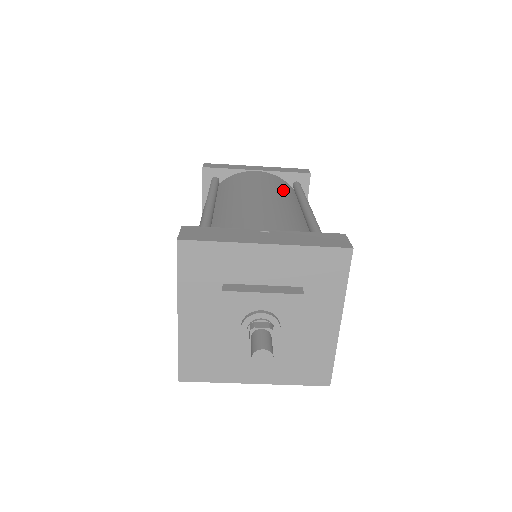
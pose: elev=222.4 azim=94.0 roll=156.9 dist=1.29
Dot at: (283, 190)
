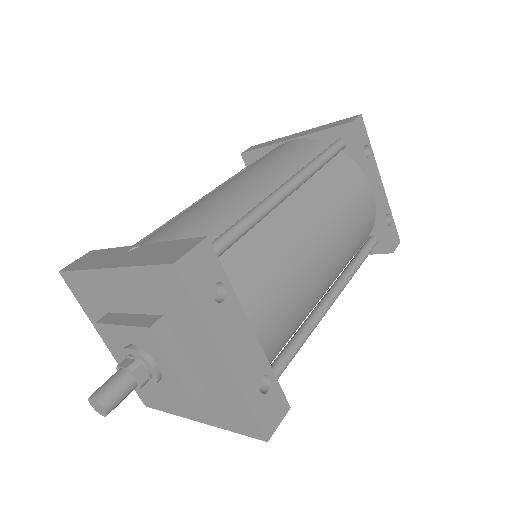
Dot at: (286, 163)
